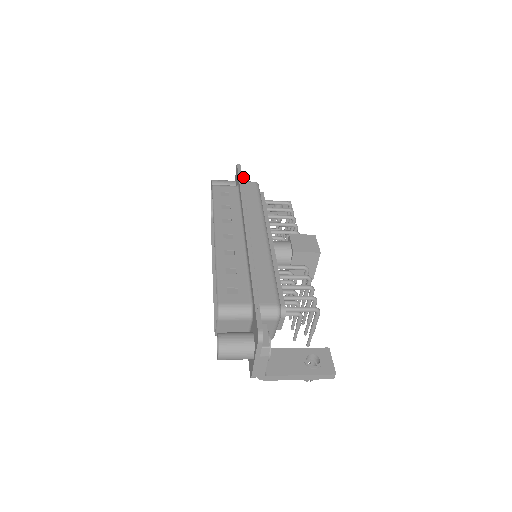
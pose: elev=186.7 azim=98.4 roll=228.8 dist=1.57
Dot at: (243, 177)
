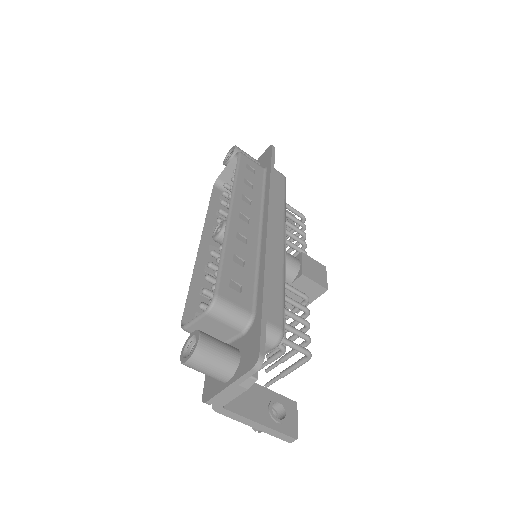
Dot at: occluded
